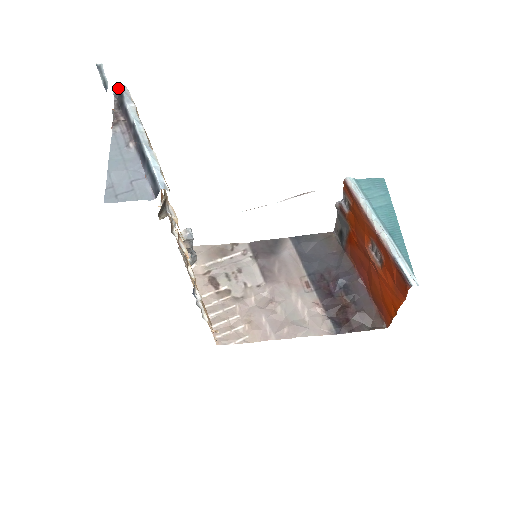
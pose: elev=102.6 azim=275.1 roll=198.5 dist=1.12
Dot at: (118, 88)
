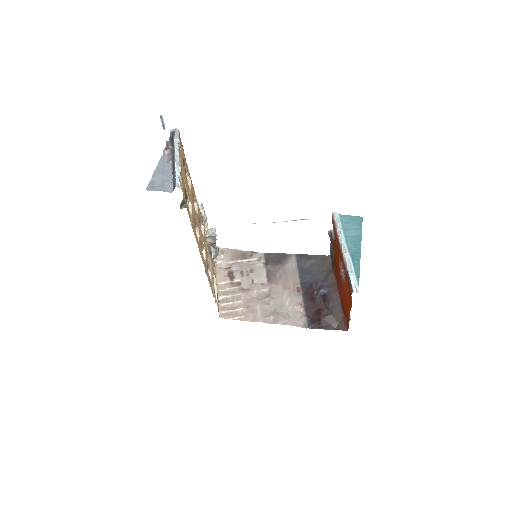
Dot at: (173, 129)
